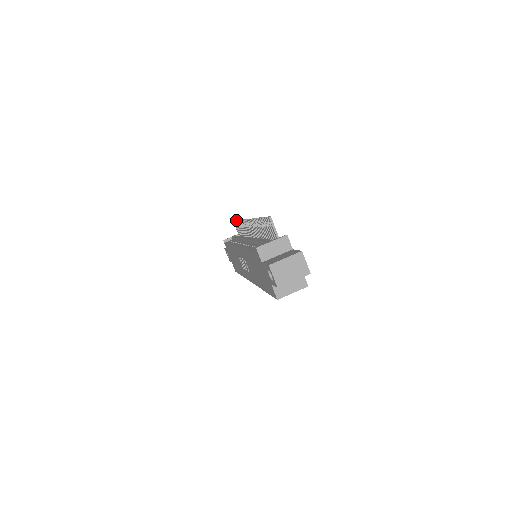
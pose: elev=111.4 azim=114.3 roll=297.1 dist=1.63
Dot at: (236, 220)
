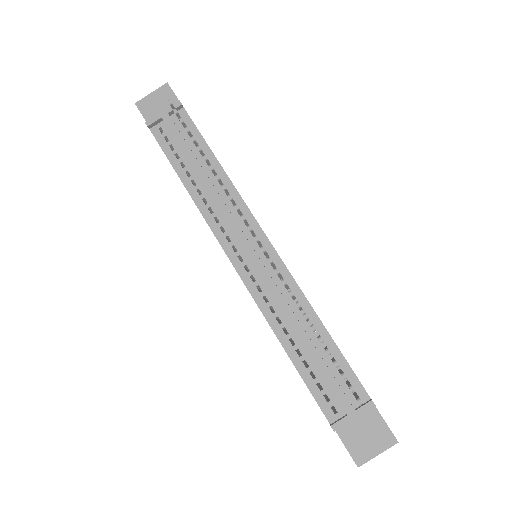
Dot at: (187, 130)
